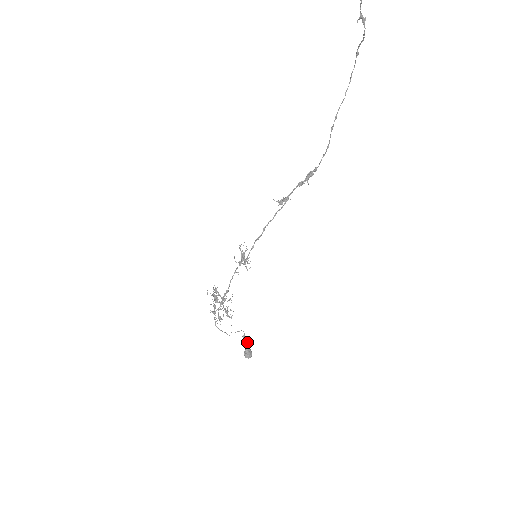
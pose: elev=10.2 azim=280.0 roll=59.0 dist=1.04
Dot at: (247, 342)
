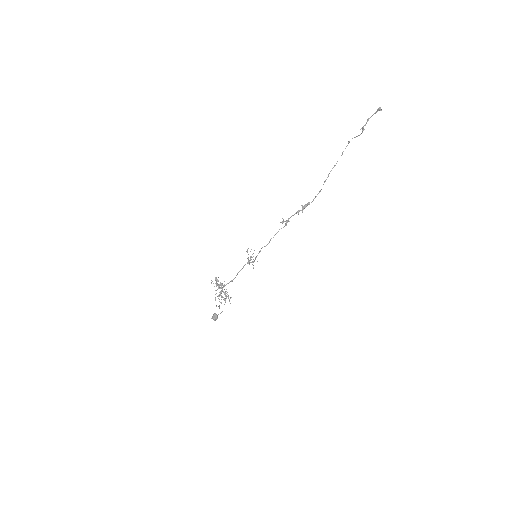
Dot at: occluded
